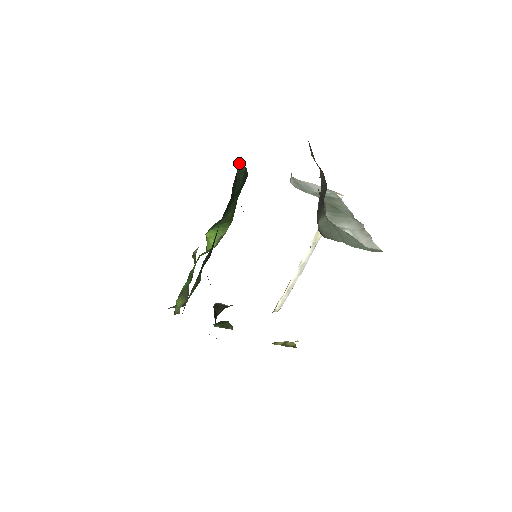
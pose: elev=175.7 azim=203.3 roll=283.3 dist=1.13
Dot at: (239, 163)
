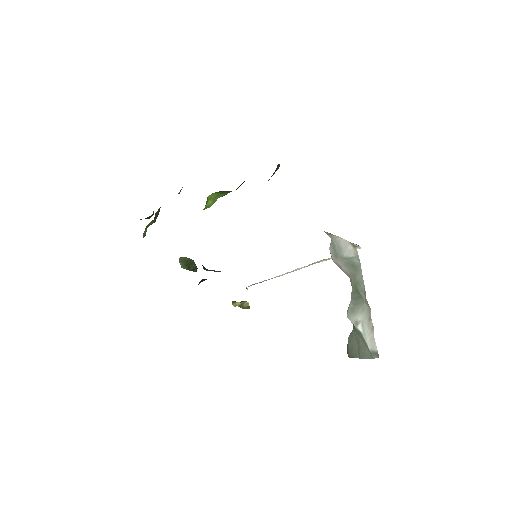
Dot at: occluded
